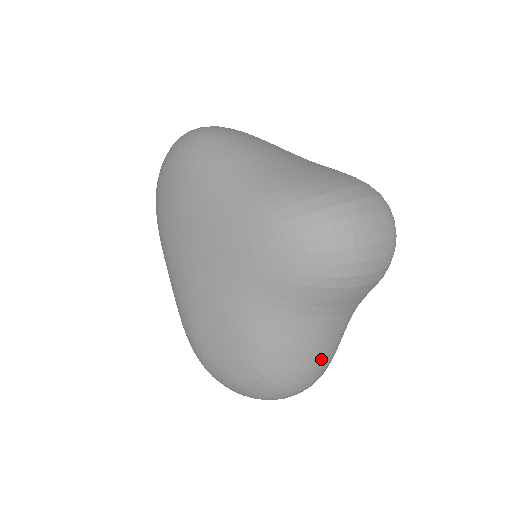
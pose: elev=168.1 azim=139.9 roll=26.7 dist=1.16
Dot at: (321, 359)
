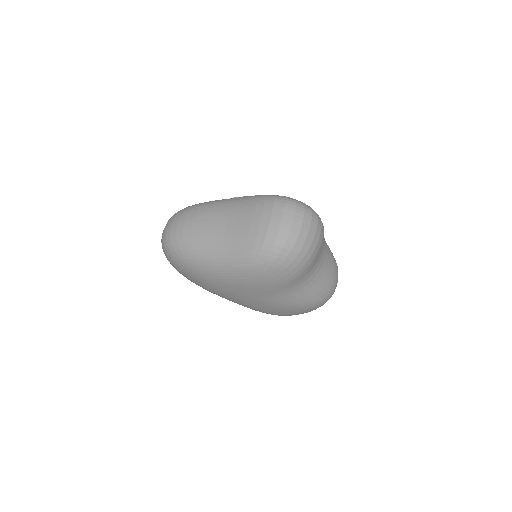
Dot at: (331, 275)
